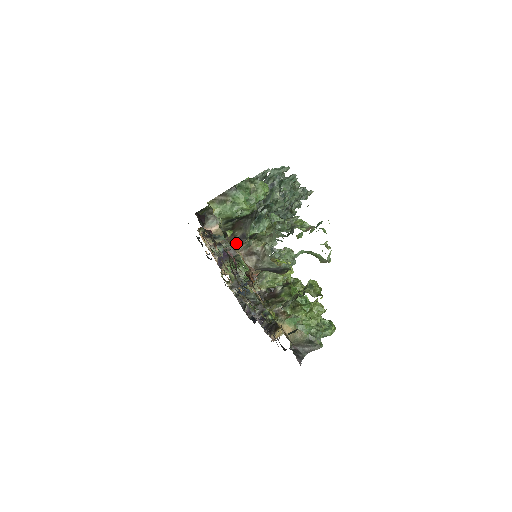
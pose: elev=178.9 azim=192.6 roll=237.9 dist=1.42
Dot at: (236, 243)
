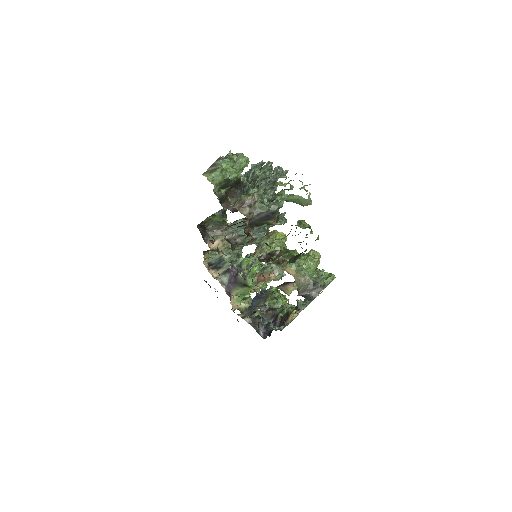
Dot at: (231, 209)
